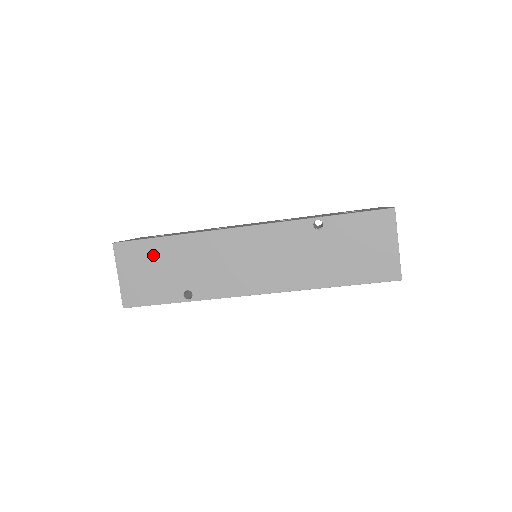
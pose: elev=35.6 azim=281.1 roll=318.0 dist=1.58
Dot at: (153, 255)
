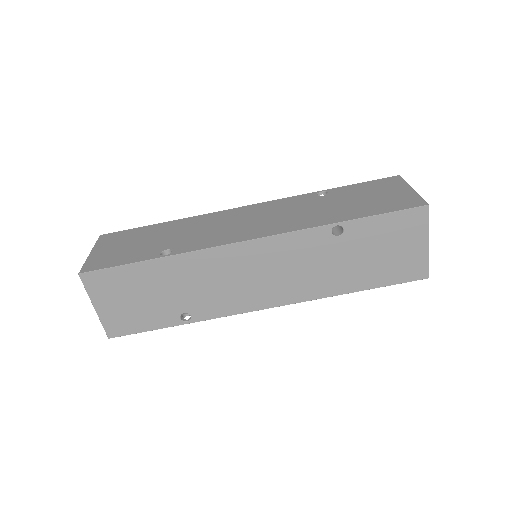
Dot at: (139, 235)
